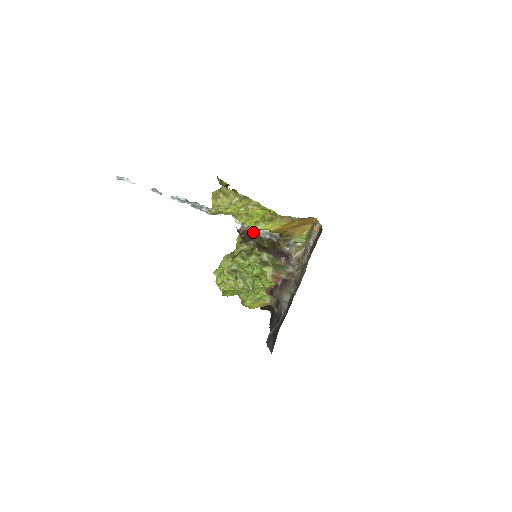
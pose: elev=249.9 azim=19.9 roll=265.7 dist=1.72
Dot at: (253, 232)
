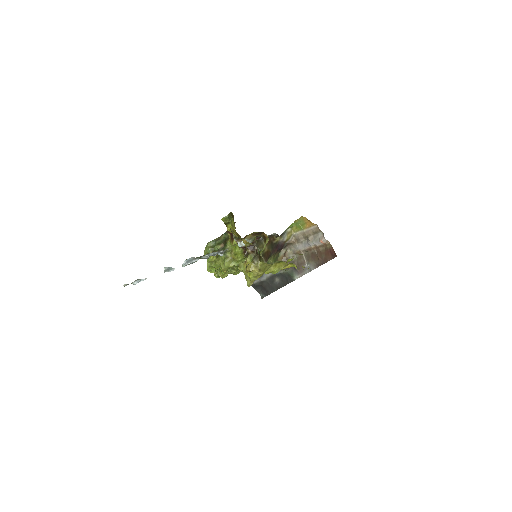
Dot at: (253, 241)
